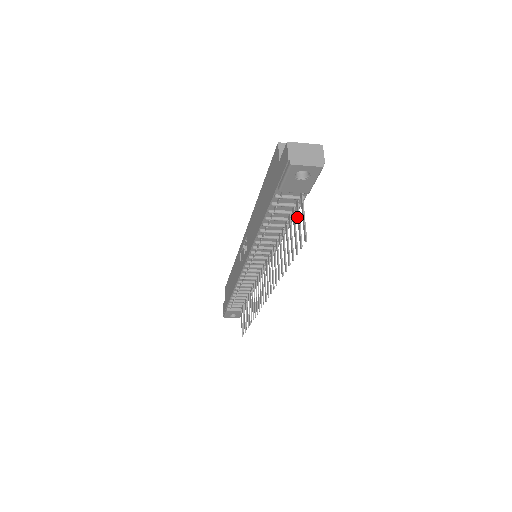
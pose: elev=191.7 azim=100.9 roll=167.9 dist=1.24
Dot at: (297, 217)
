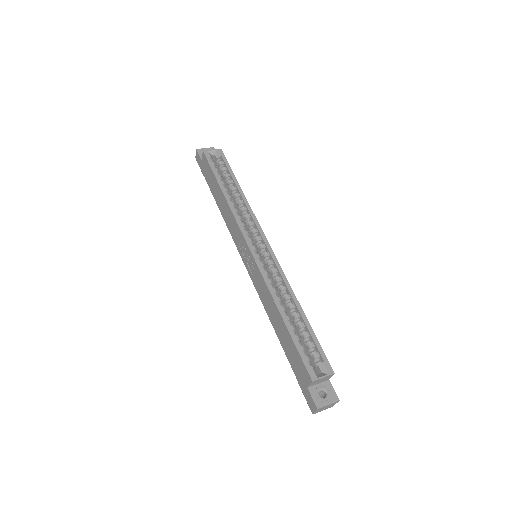
Dot at: occluded
